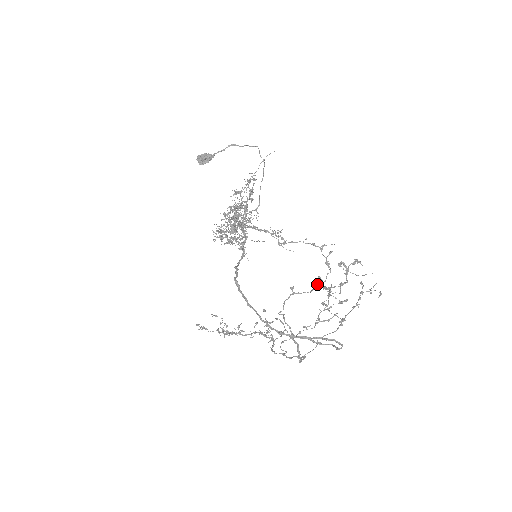
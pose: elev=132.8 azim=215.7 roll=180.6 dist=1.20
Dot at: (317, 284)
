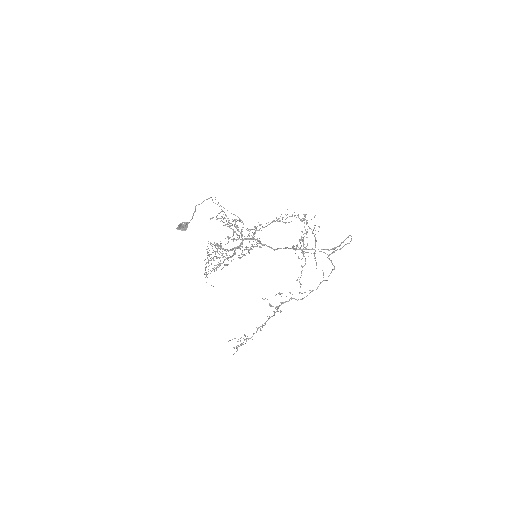
Dot at: (301, 238)
